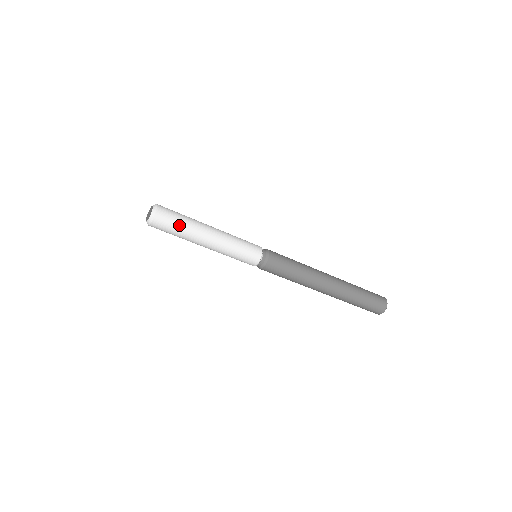
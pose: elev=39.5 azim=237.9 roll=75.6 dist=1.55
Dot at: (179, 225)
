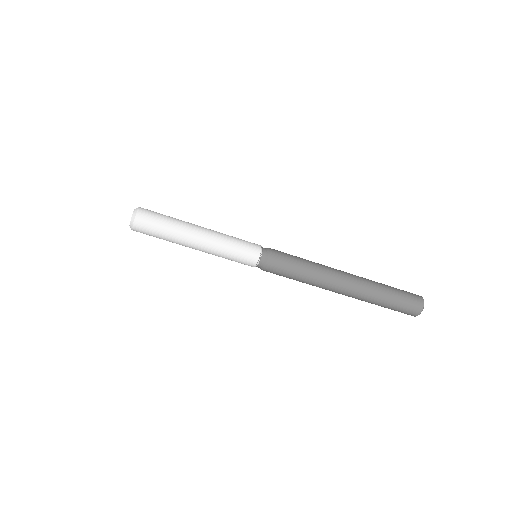
Dot at: (161, 231)
